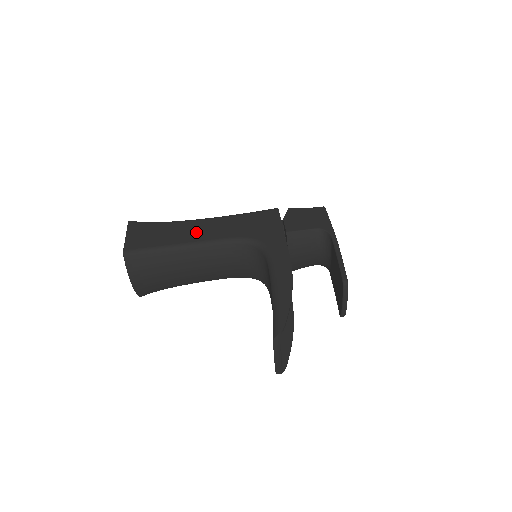
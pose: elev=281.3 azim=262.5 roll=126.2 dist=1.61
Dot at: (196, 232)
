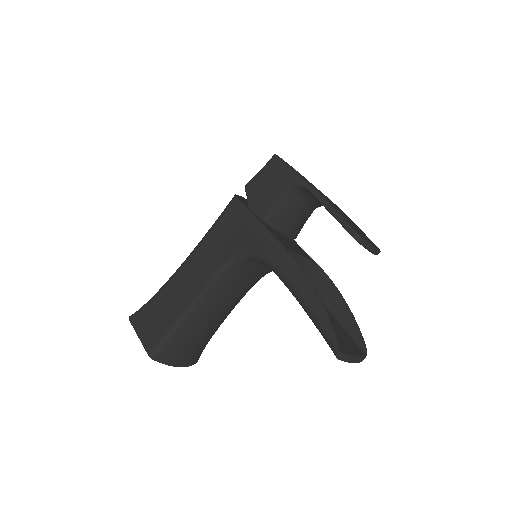
Dot at: (188, 285)
